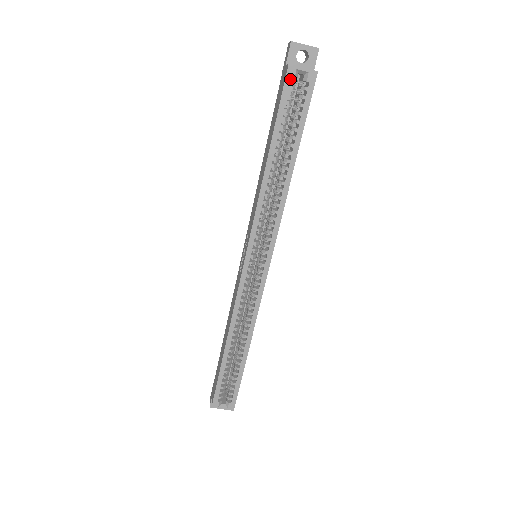
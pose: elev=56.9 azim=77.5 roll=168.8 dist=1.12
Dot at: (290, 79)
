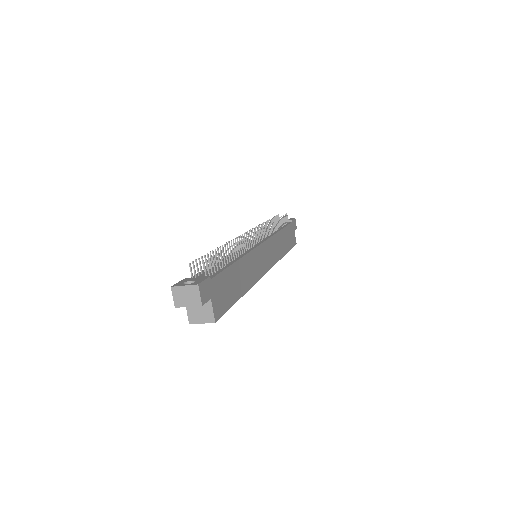
Dot at: occluded
